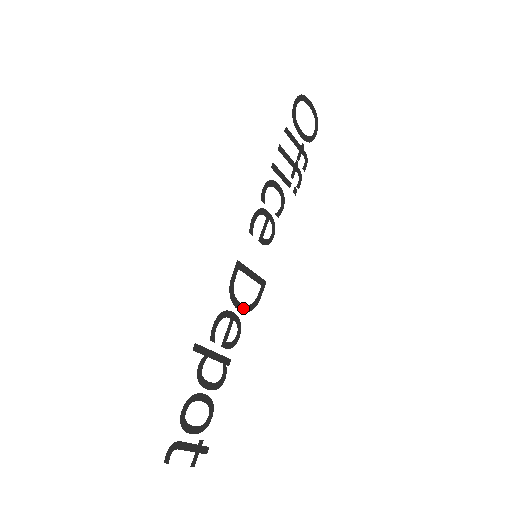
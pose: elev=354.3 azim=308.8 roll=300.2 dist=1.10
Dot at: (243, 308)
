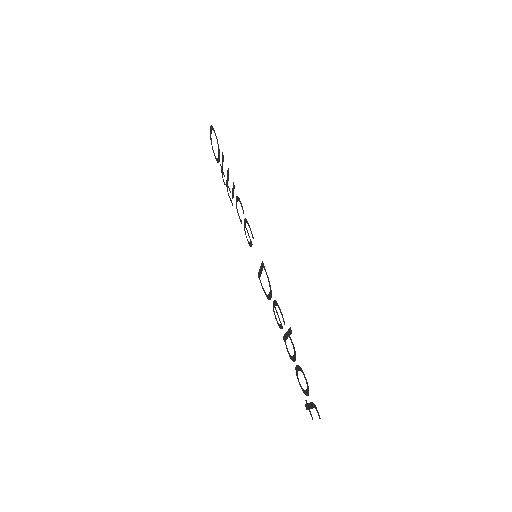
Dot at: (269, 297)
